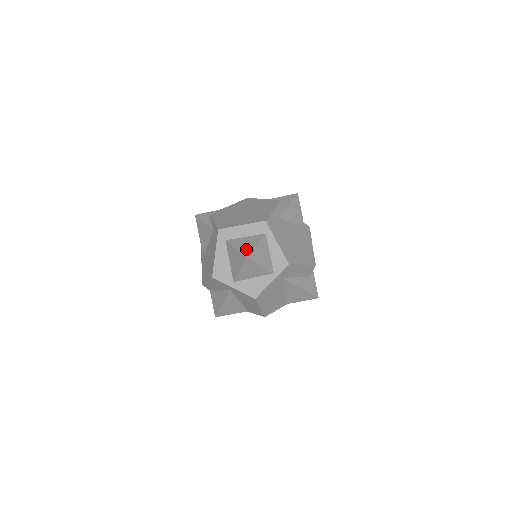
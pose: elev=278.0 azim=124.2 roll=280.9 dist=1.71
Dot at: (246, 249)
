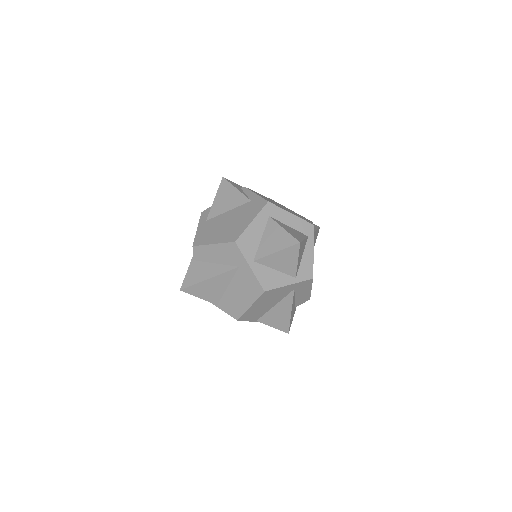
Dot at: (296, 236)
